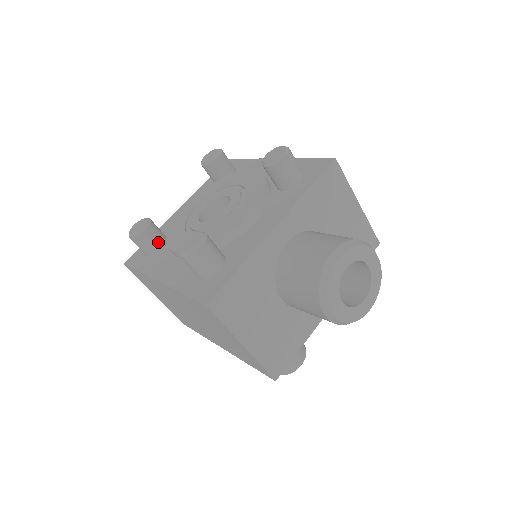
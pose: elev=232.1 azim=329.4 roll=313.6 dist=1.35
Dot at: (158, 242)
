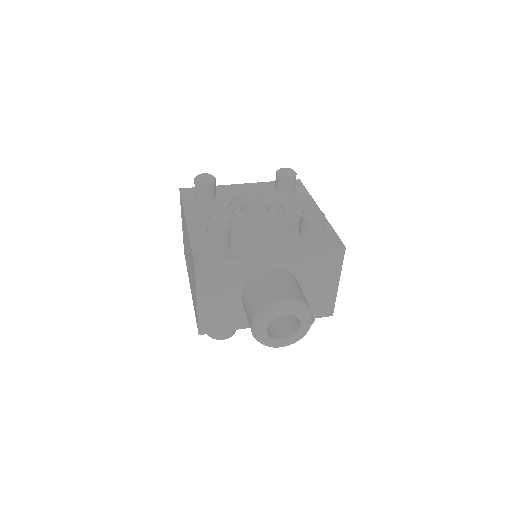
Dot at: (208, 197)
